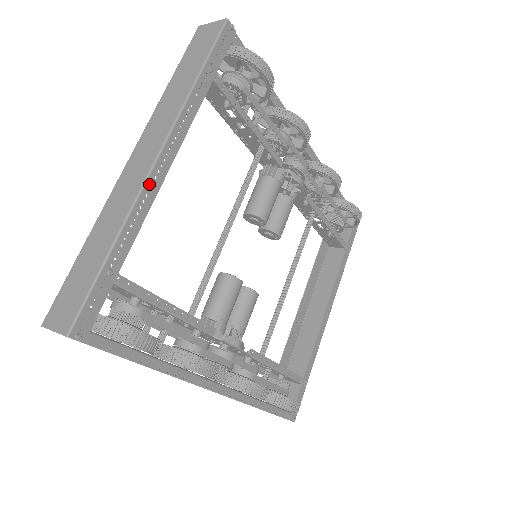
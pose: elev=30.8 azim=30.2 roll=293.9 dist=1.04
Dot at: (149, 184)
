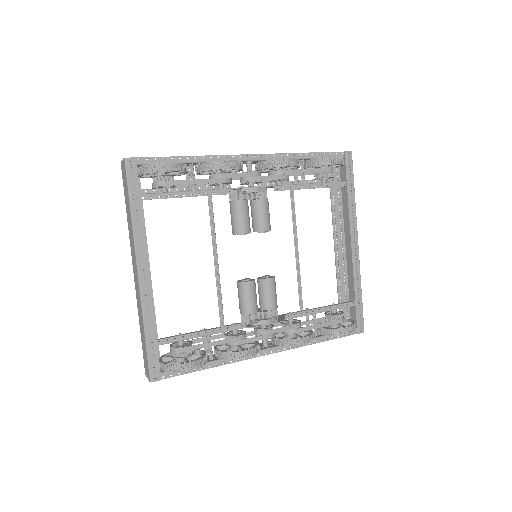
Dot at: (143, 289)
